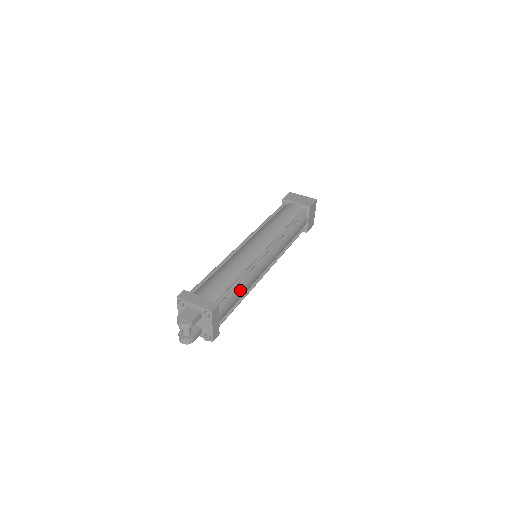
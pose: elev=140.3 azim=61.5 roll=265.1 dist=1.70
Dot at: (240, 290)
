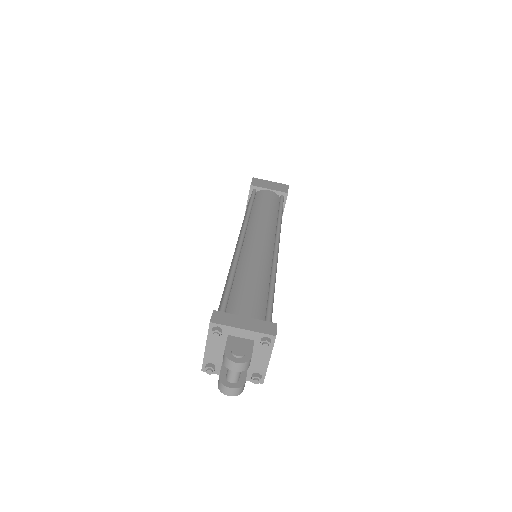
Dot at: (273, 302)
